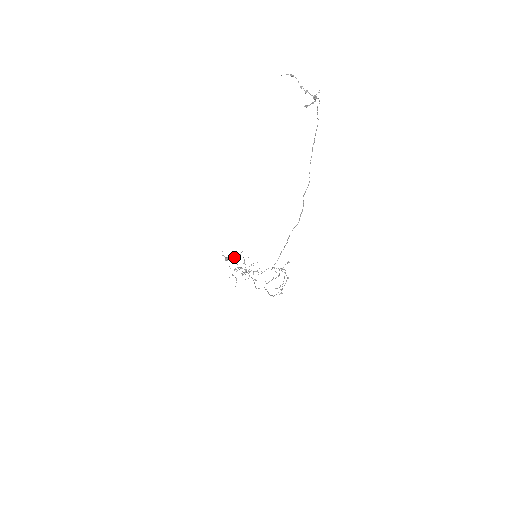
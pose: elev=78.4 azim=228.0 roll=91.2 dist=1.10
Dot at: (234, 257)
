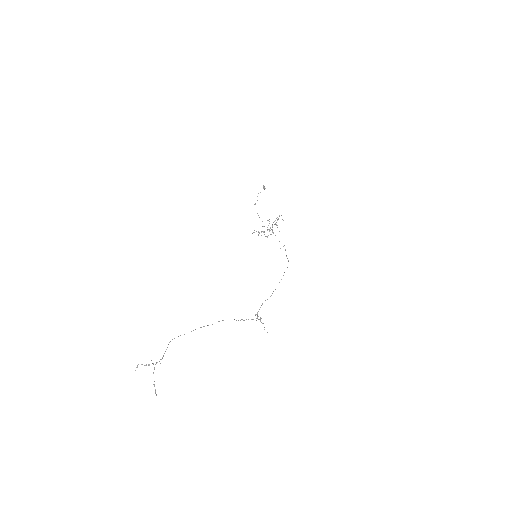
Dot at: (259, 217)
